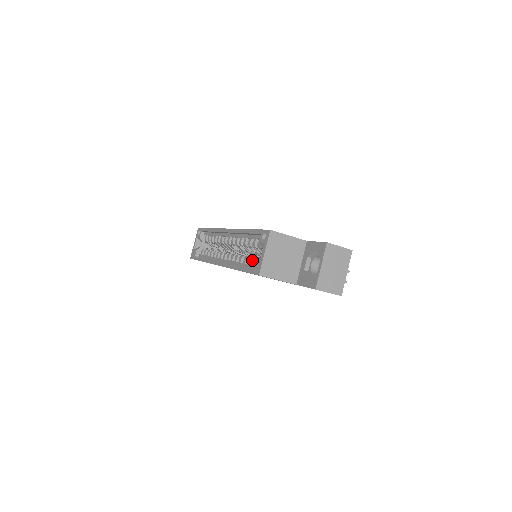
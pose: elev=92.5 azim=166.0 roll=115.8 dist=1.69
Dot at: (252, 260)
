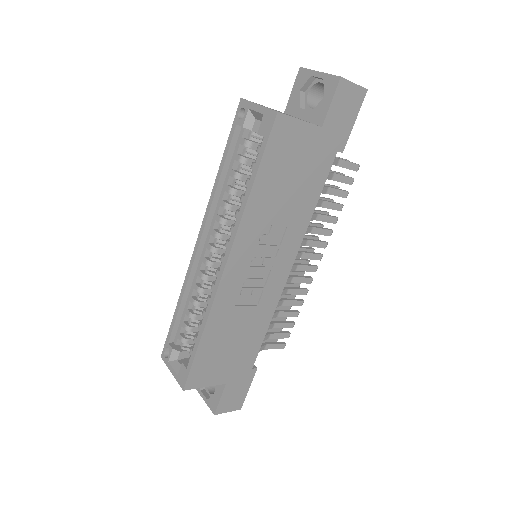
Dot at: occluded
